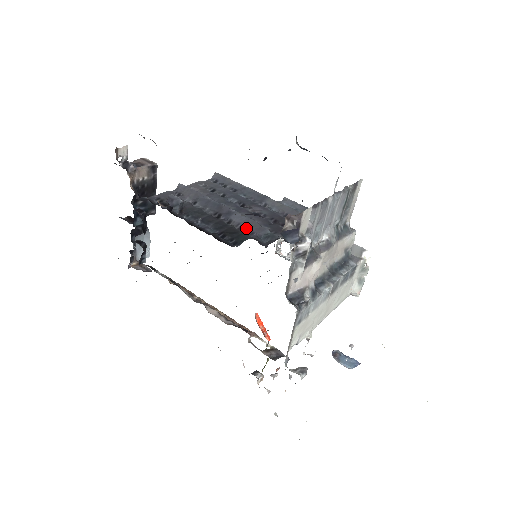
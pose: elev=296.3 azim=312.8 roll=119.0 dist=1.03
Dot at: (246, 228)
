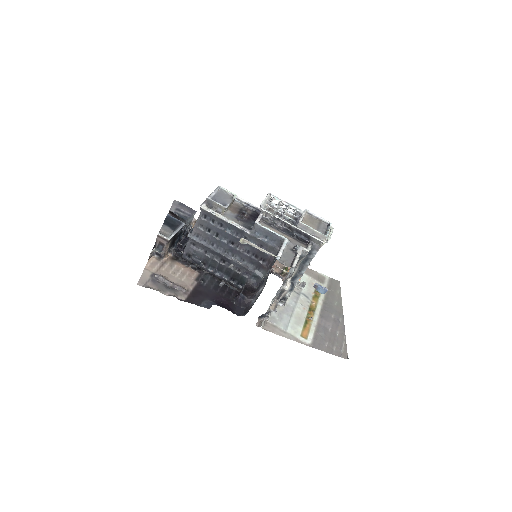
Dot at: occluded
